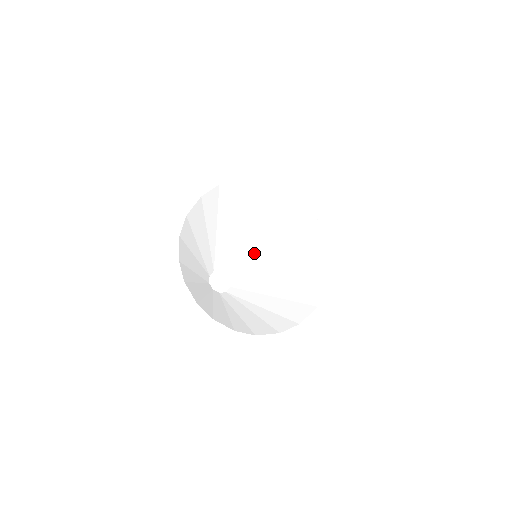
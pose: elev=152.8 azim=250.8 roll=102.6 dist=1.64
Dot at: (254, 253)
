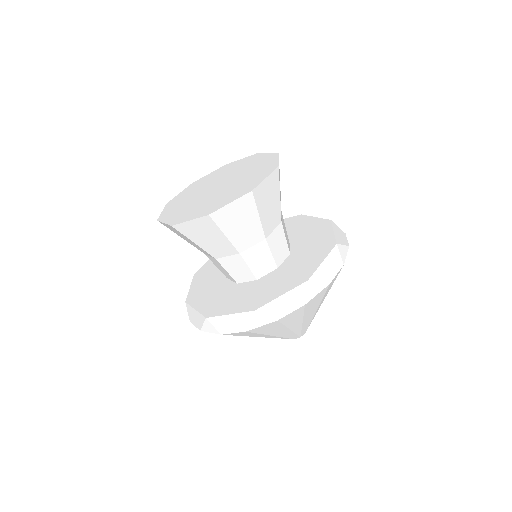
Dot at: occluded
